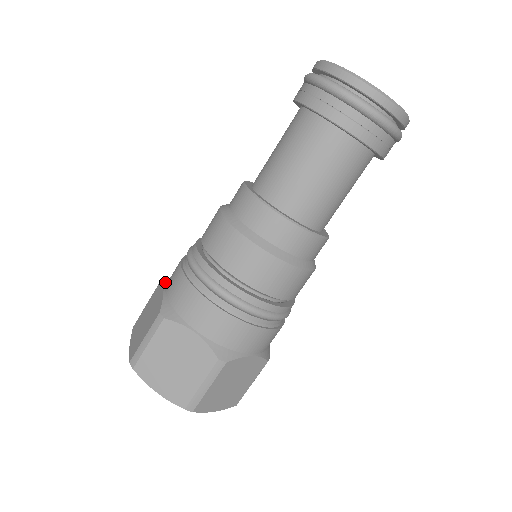
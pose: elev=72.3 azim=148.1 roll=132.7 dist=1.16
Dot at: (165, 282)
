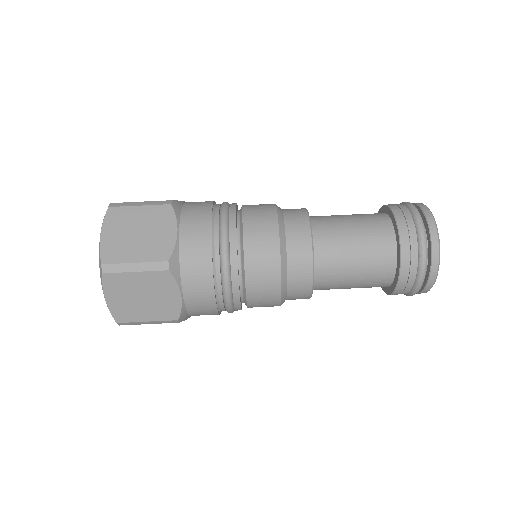
Dot at: (178, 215)
